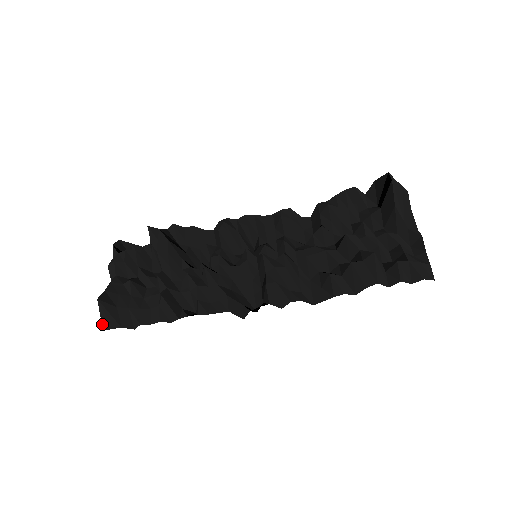
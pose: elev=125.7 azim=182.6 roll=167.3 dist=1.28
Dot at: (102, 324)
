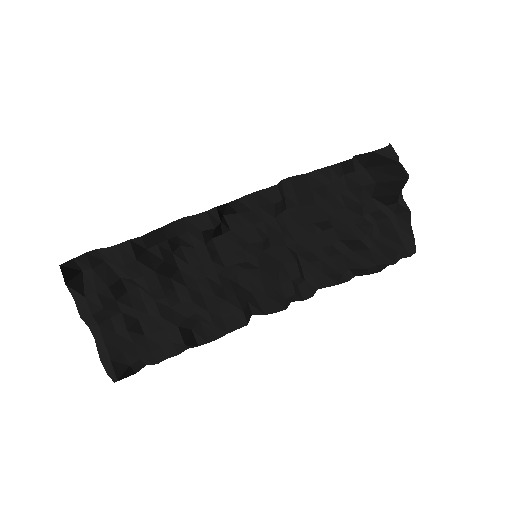
Dot at: (112, 380)
